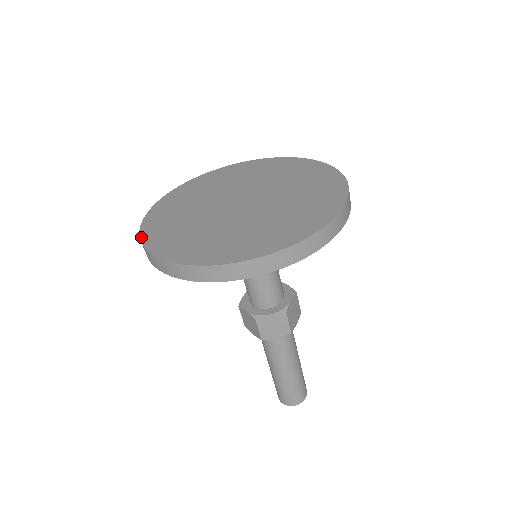
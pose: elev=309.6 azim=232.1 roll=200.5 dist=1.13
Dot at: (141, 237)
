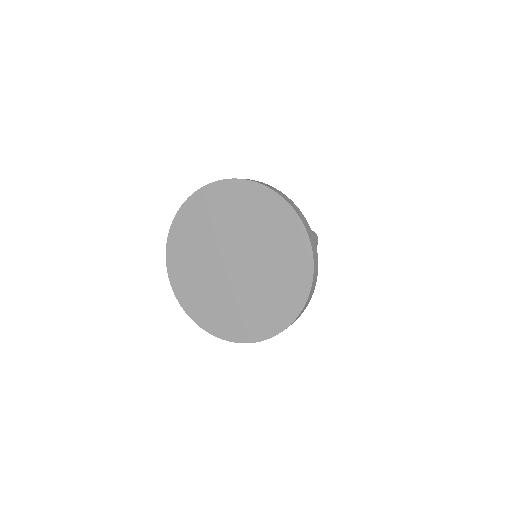
Dot at: (188, 314)
